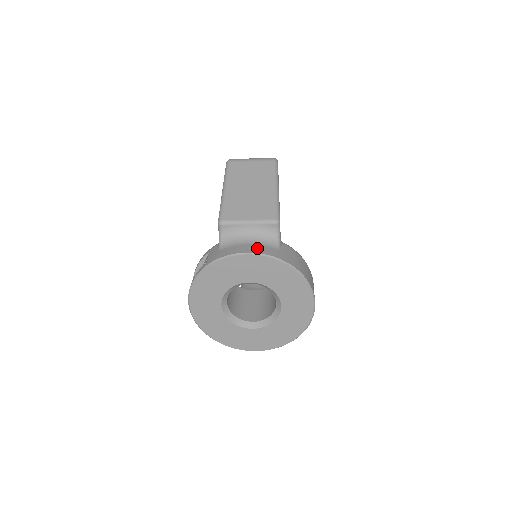
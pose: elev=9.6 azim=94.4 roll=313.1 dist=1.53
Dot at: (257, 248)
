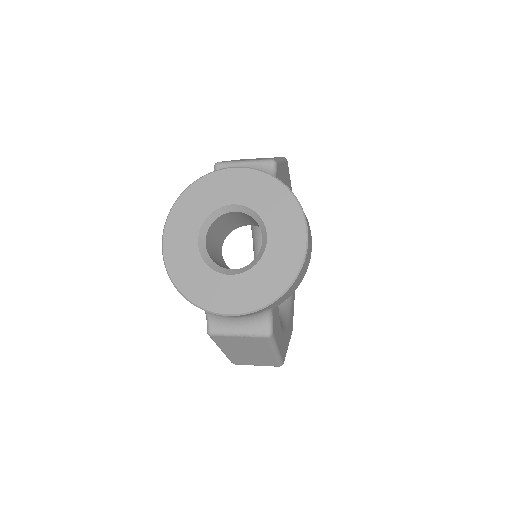
Dot at: occluded
